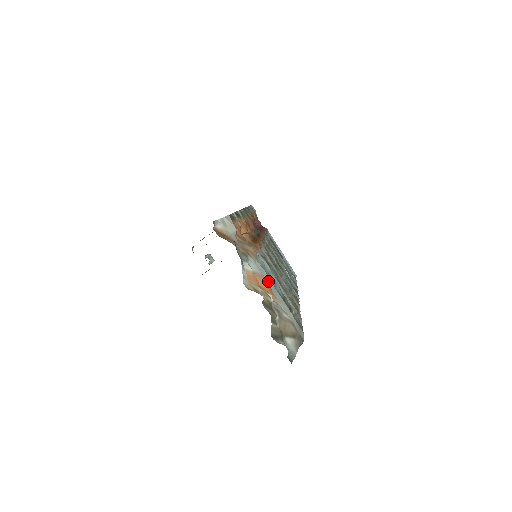
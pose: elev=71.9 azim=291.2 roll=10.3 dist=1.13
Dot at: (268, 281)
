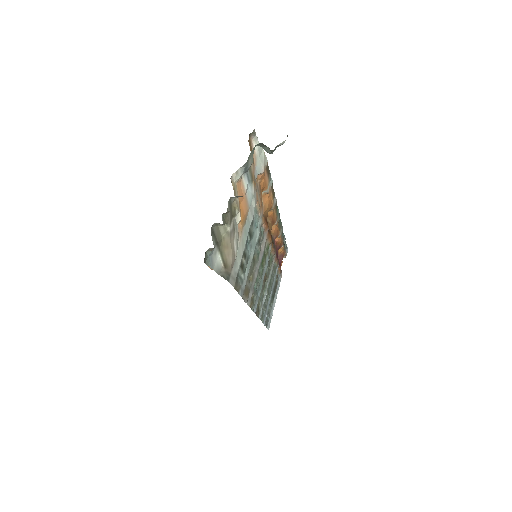
Dot at: (248, 222)
